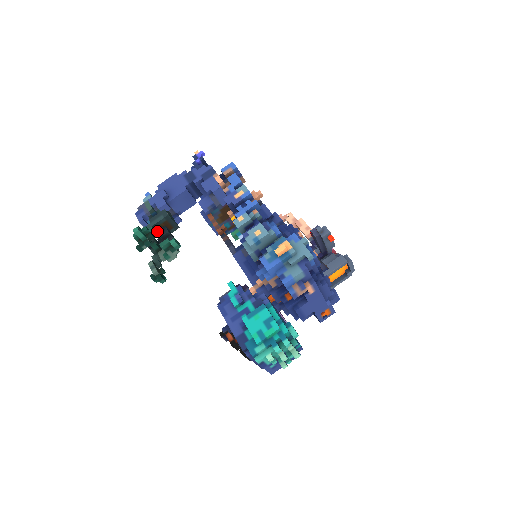
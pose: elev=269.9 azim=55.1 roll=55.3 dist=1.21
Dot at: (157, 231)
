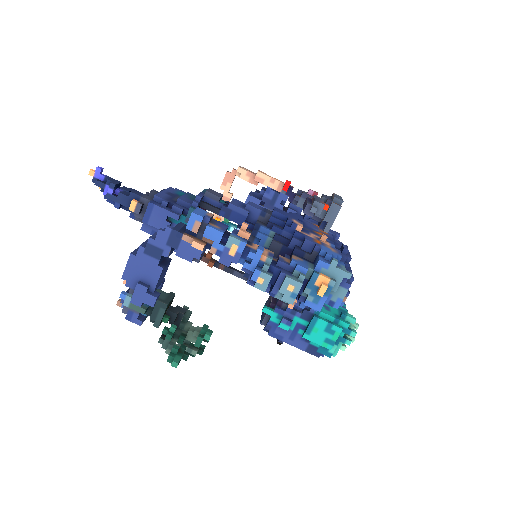
Dot at: (175, 330)
